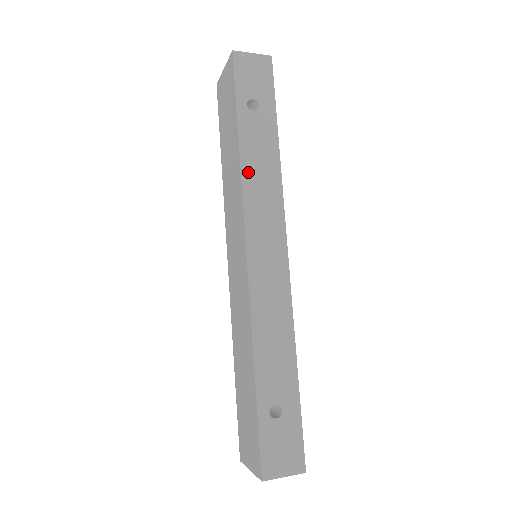
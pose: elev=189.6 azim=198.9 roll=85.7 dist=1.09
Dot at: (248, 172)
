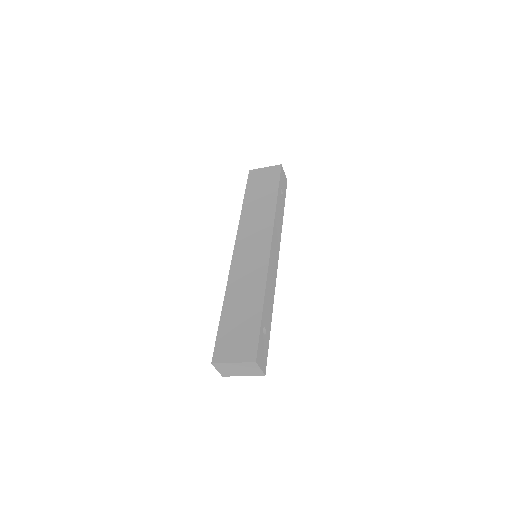
Dot at: (277, 215)
